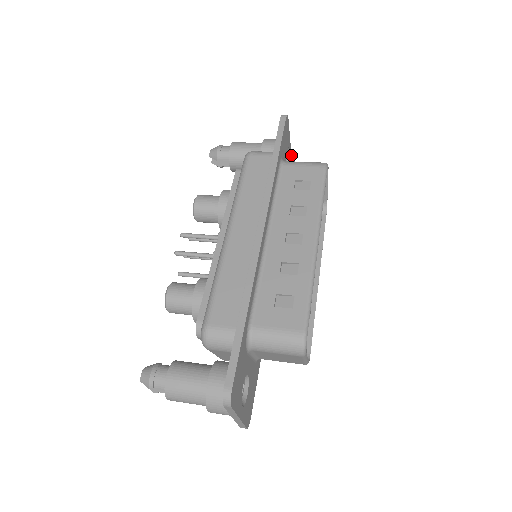
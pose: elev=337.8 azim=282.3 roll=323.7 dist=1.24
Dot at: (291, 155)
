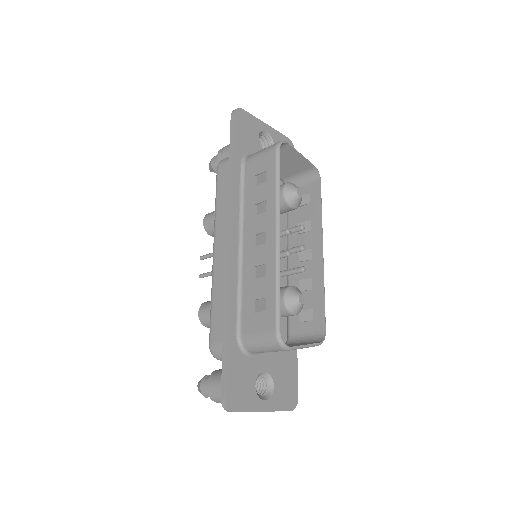
Dot at: (276, 130)
